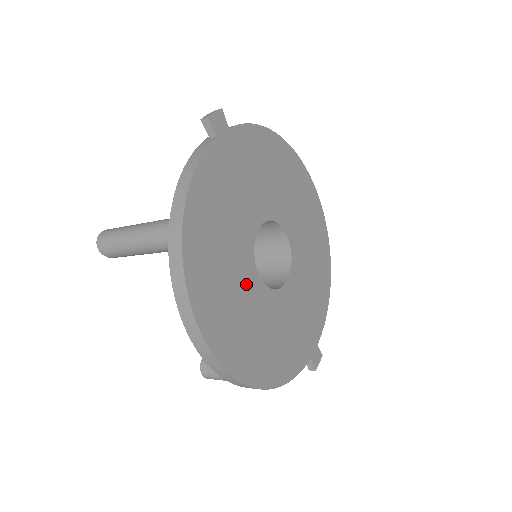
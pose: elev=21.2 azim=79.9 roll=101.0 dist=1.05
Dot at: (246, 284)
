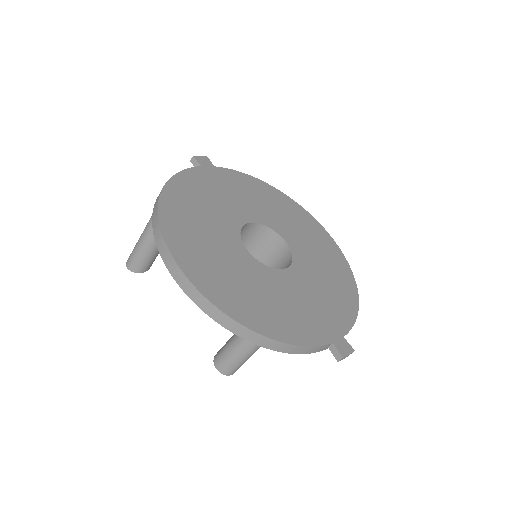
Dot at: (230, 249)
